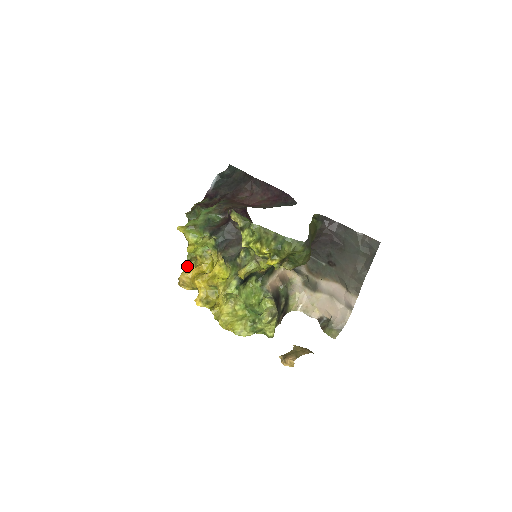
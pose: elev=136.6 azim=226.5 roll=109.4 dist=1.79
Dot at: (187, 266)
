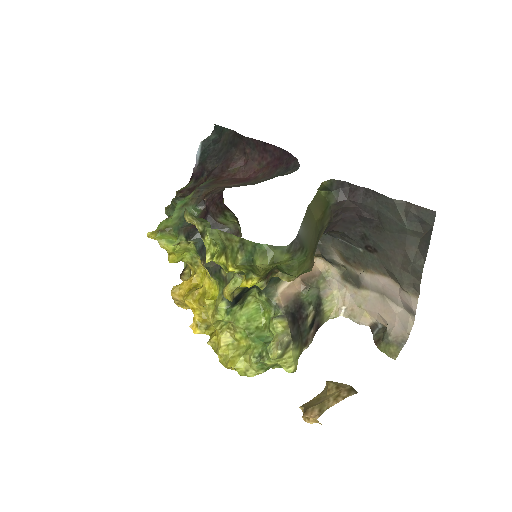
Dot at: (182, 277)
